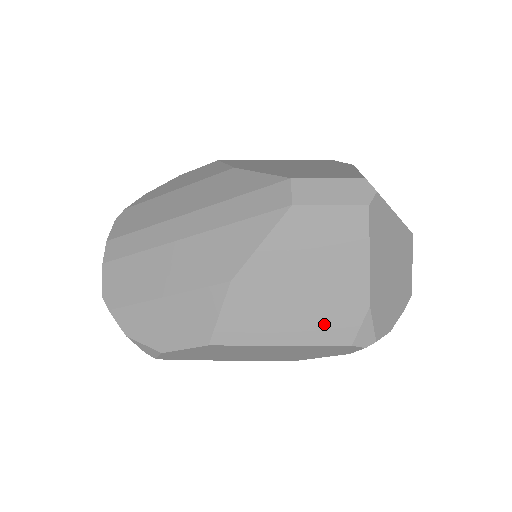
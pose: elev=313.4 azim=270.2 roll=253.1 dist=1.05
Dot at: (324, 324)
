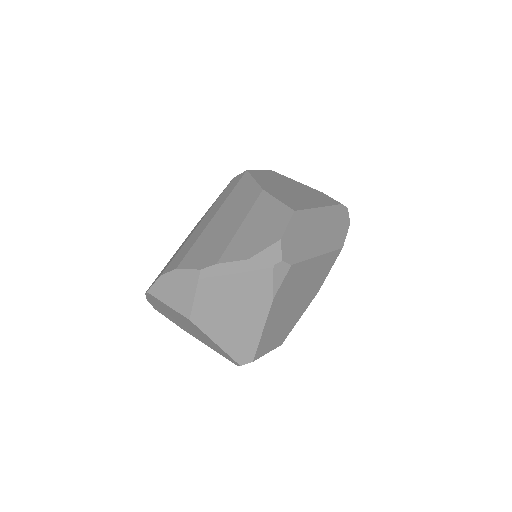
Dot at: (320, 199)
